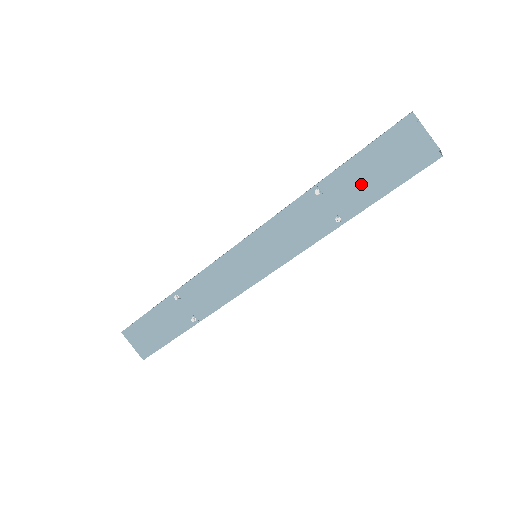
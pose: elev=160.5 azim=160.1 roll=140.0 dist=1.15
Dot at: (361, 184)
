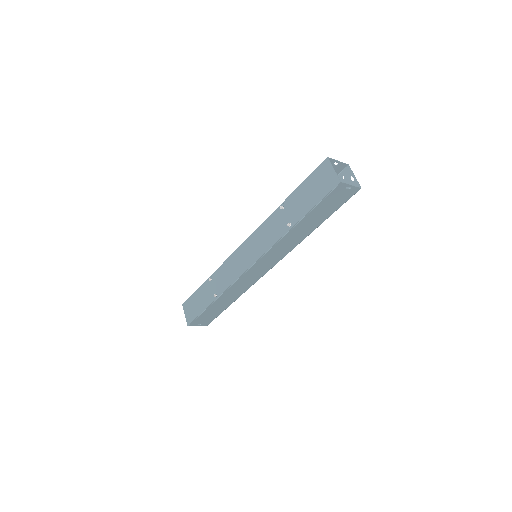
Dot at: (302, 202)
